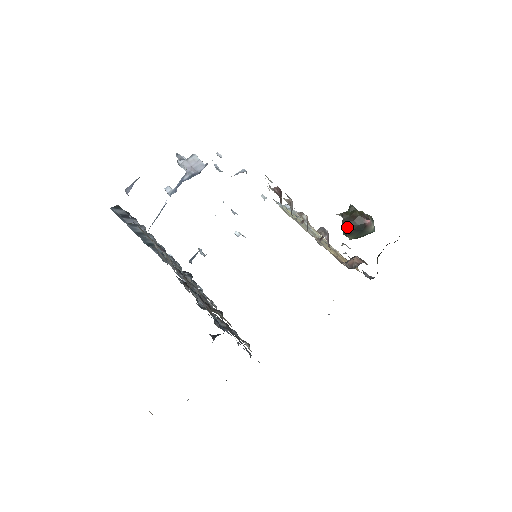
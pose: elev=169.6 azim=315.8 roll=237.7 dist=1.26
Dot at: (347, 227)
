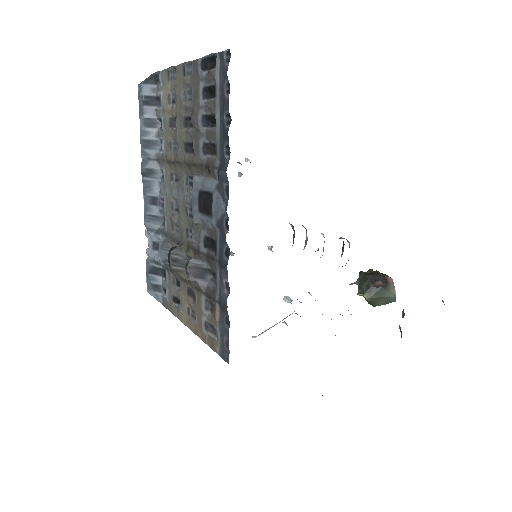
Dot at: (365, 281)
